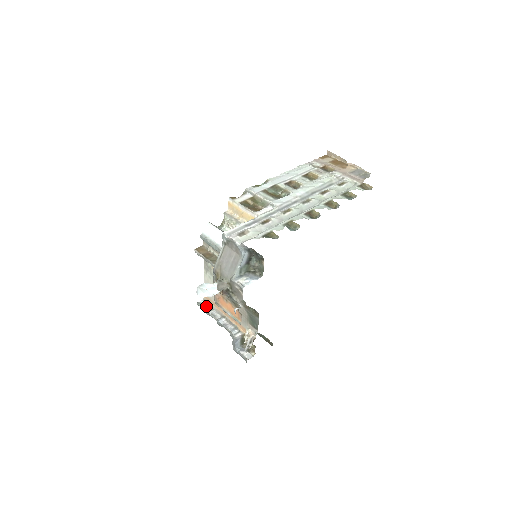
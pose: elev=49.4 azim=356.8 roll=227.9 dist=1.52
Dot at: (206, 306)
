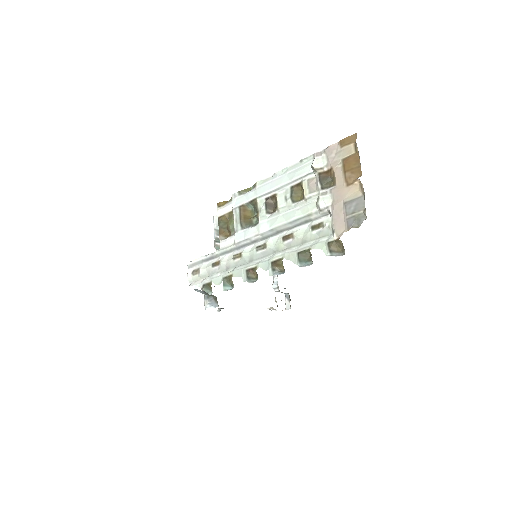
Dot at: occluded
